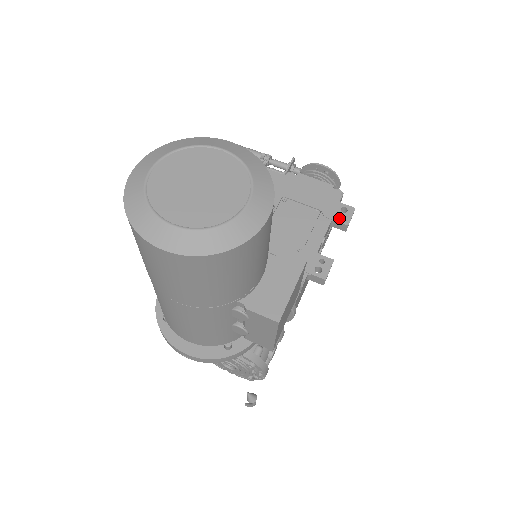
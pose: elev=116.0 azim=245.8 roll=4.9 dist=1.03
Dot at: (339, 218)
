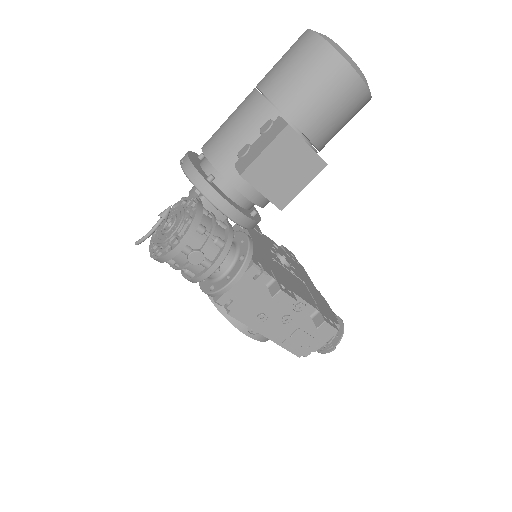
Dot at: occluded
